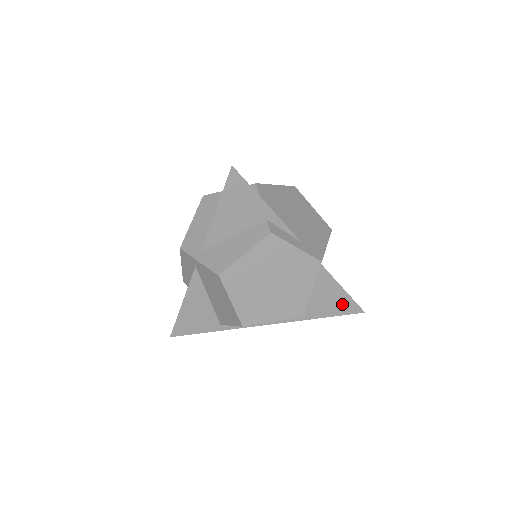
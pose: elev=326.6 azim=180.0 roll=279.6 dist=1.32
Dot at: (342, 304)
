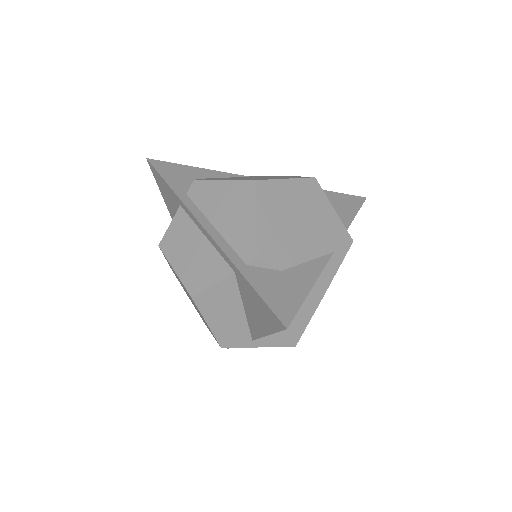
Dot at: occluded
